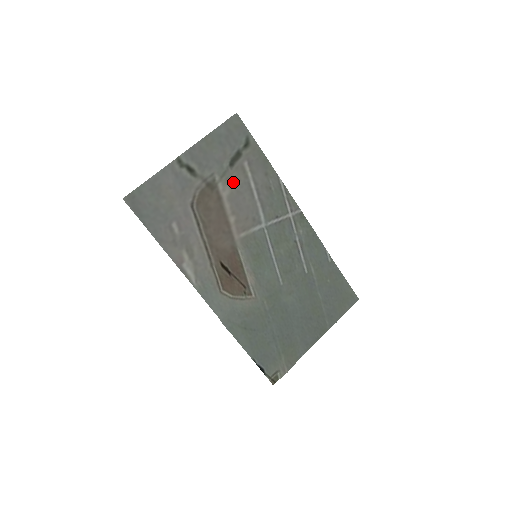
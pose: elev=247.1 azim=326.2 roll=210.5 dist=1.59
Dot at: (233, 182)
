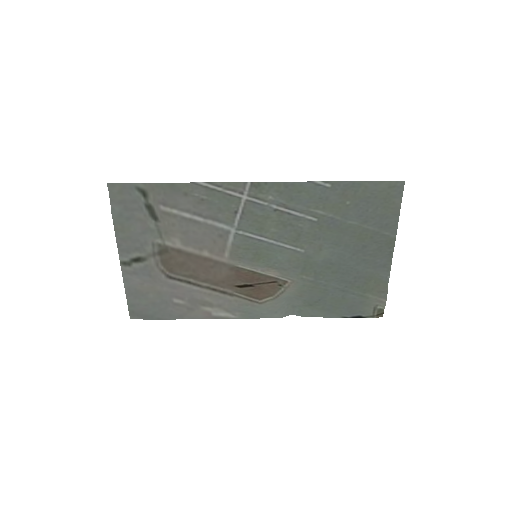
Dot at: (172, 230)
